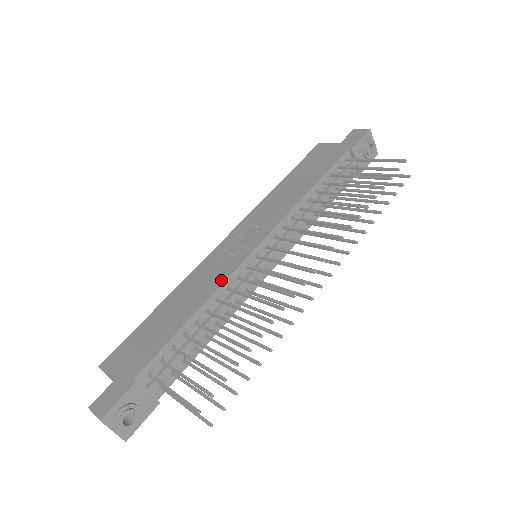
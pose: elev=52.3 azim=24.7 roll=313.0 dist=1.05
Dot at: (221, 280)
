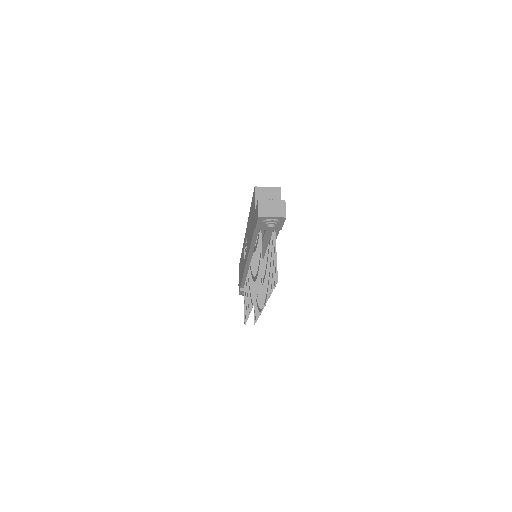
Dot at: (243, 270)
